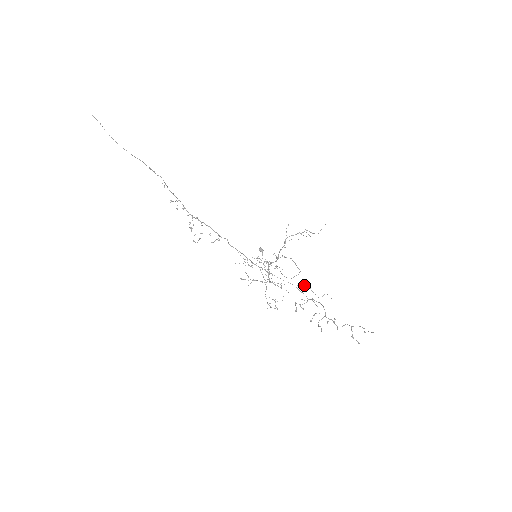
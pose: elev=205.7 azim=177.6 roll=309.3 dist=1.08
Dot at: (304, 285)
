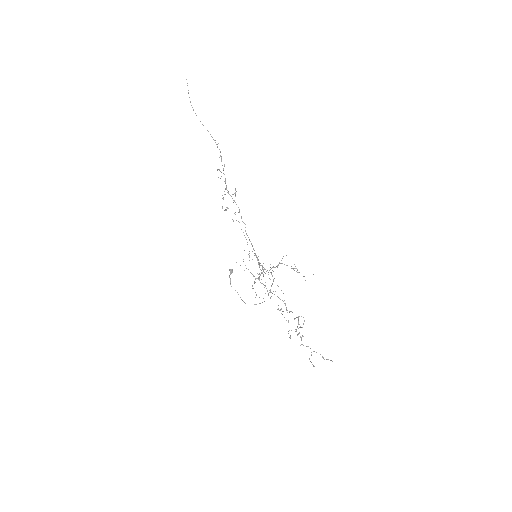
Dot at: (283, 301)
